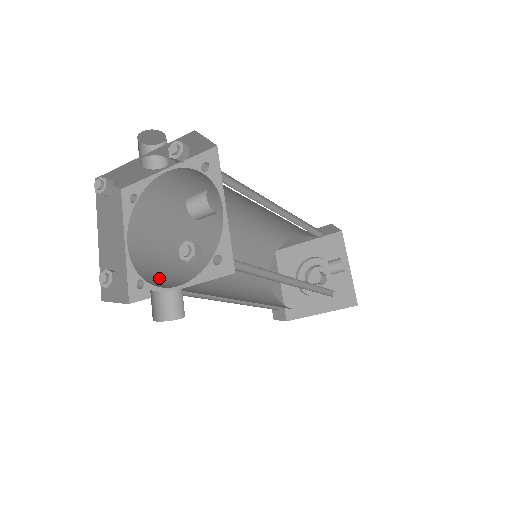
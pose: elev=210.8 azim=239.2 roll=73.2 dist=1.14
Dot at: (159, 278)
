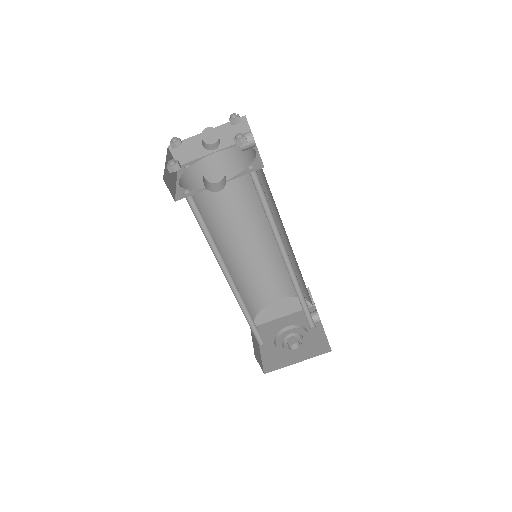
Dot at: (195, 207)
